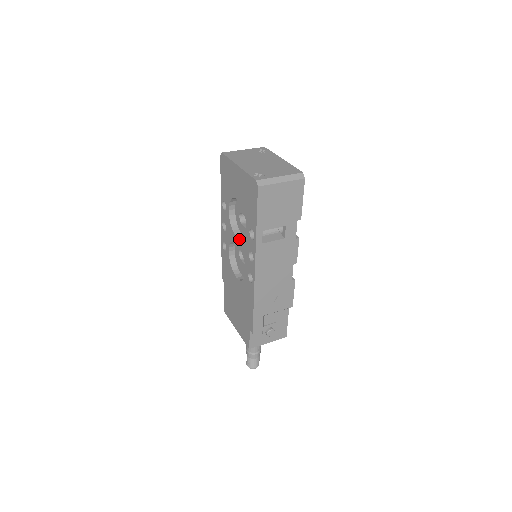
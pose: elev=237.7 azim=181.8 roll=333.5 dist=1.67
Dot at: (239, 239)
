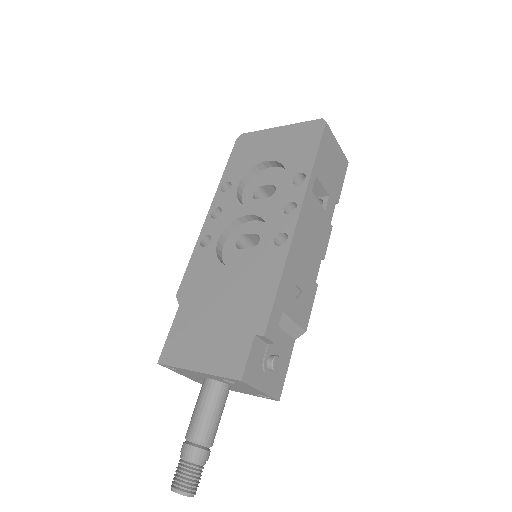
Dot at: (258, 205)
